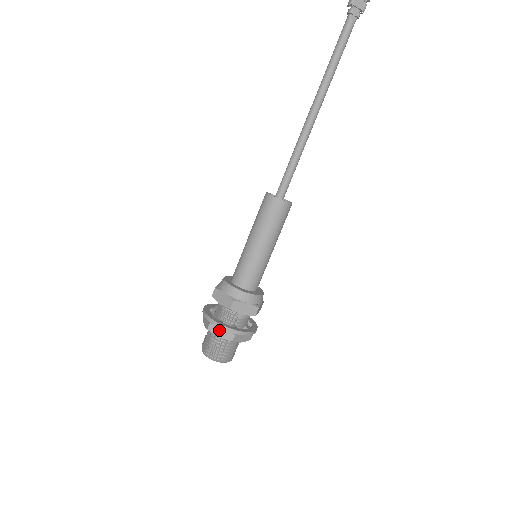
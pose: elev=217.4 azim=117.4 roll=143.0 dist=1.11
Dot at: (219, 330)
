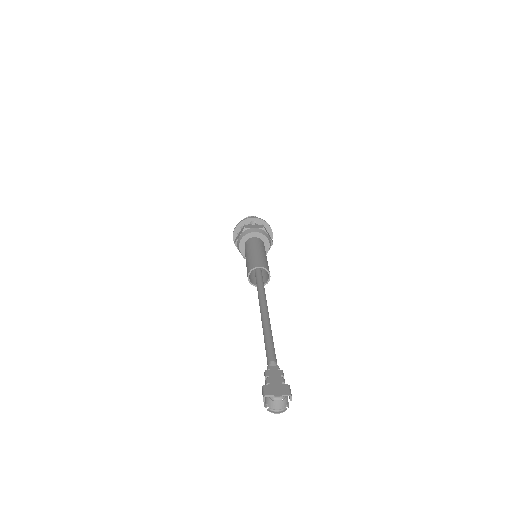
Dot at: occluded
